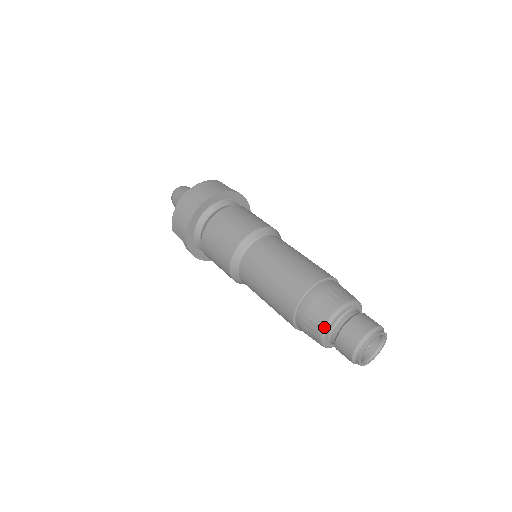
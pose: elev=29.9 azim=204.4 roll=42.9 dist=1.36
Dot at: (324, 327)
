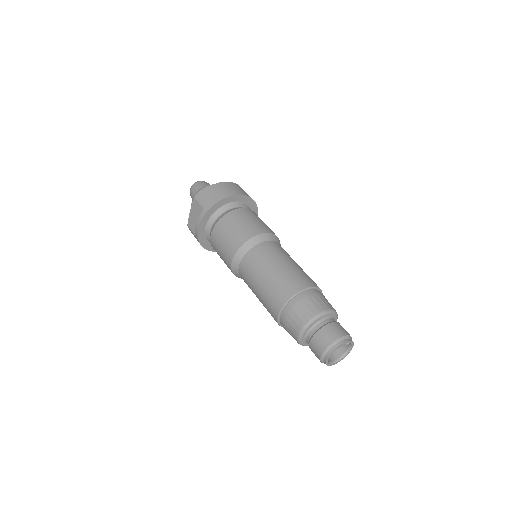
Dot at: (317, 315)
